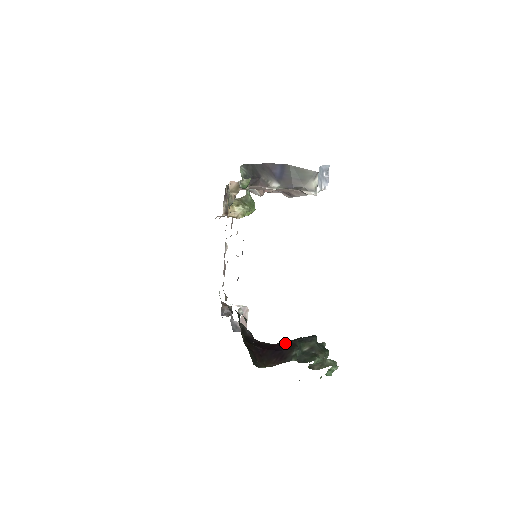
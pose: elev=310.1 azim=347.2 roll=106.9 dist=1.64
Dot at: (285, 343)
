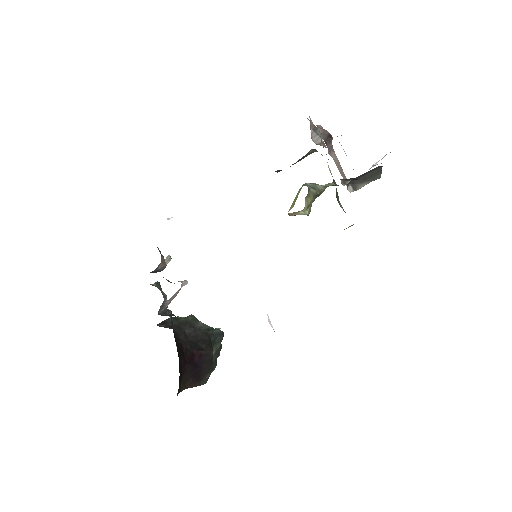
Dot at: (205, 355)
